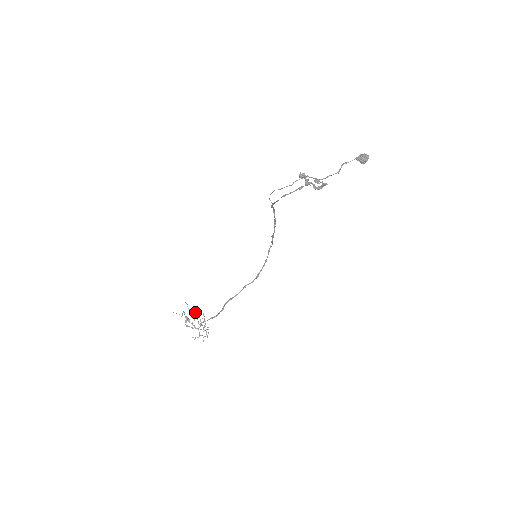
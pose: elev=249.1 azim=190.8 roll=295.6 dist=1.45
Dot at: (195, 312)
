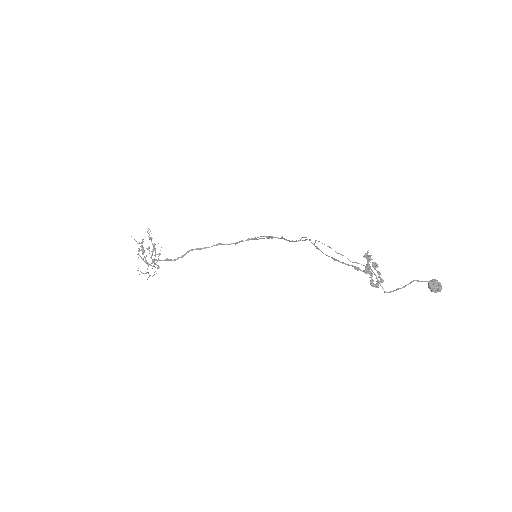
Dot at: (154, 245)
